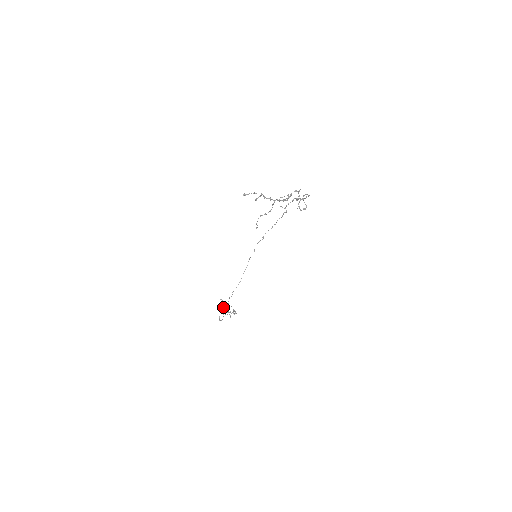
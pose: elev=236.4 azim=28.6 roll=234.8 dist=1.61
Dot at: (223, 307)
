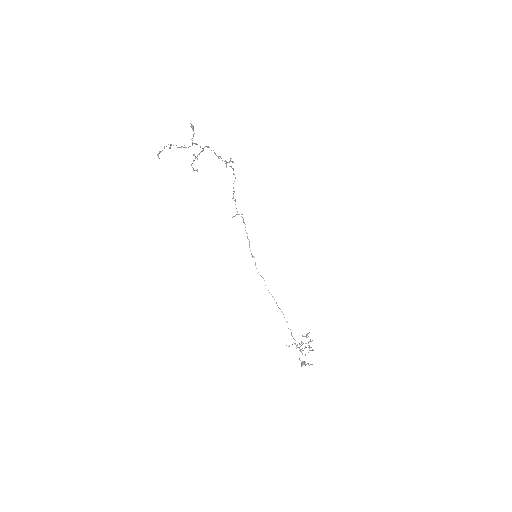
Dot at: occluded
